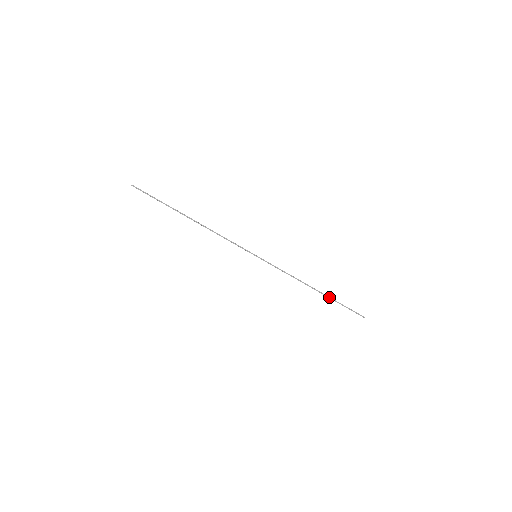
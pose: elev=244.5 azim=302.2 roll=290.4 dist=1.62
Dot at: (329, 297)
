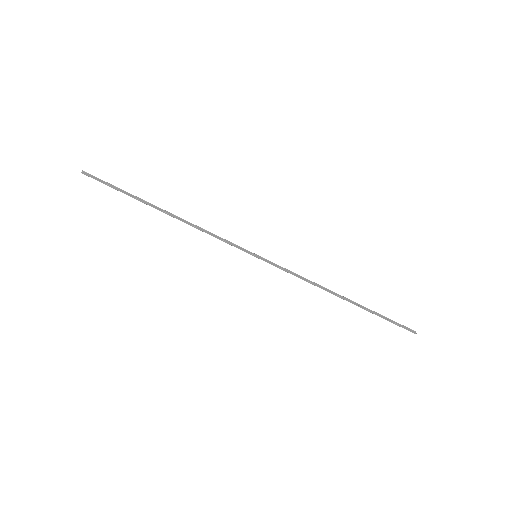
Dot at: (363, 308)
